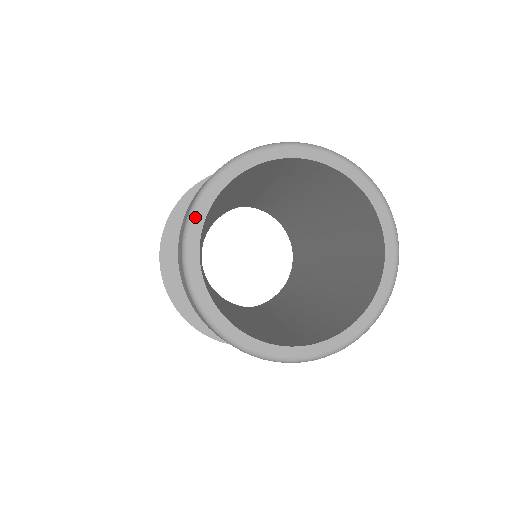
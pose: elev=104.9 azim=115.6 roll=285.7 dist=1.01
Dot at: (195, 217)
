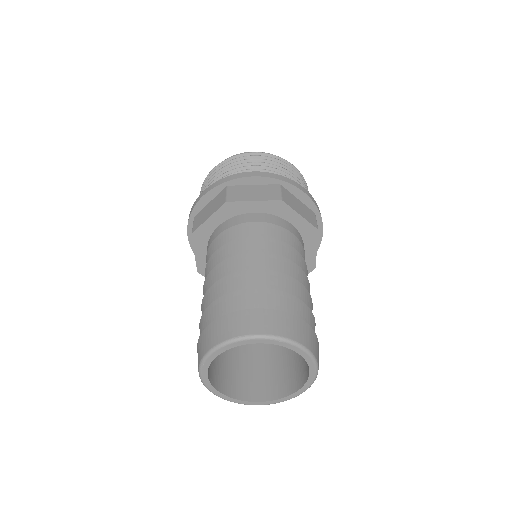
Dot at: (215, 352)
